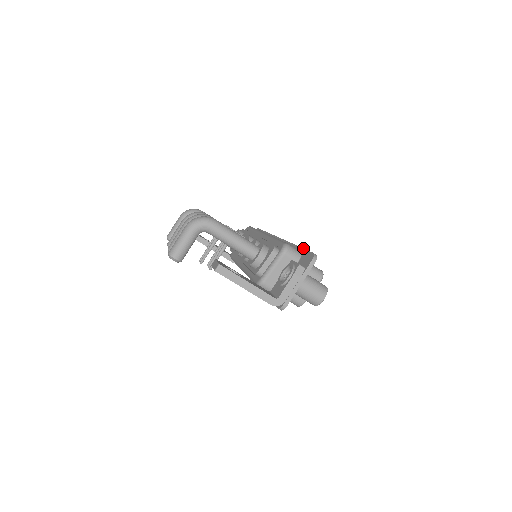
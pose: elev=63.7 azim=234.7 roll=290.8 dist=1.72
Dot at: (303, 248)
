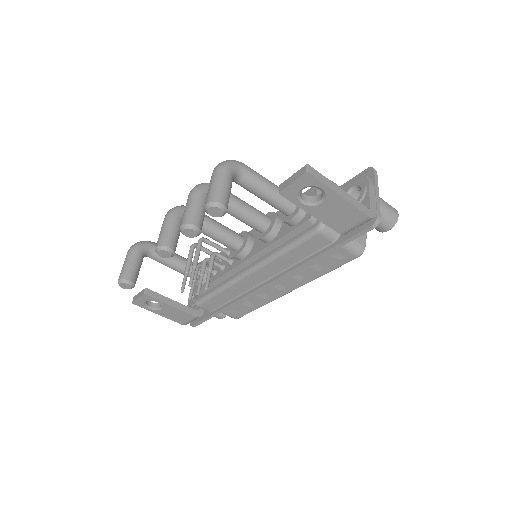
Dot at: occluded
